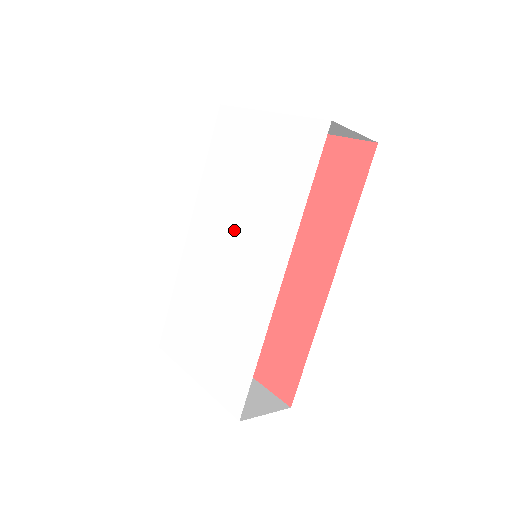
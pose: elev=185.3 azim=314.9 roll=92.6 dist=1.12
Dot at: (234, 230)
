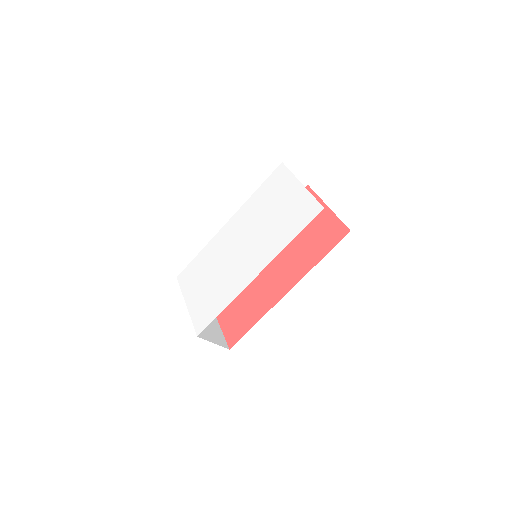
Dot at: (250, 235)
